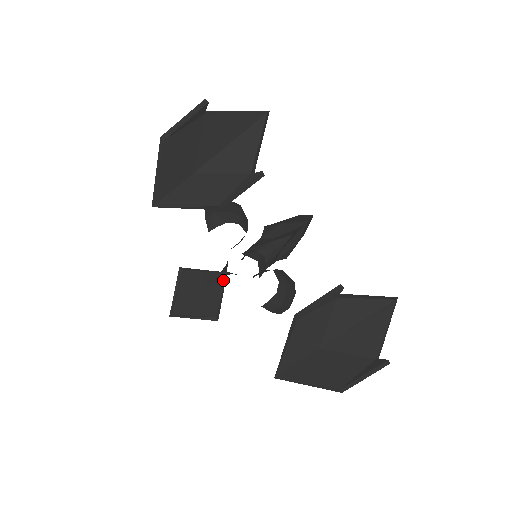
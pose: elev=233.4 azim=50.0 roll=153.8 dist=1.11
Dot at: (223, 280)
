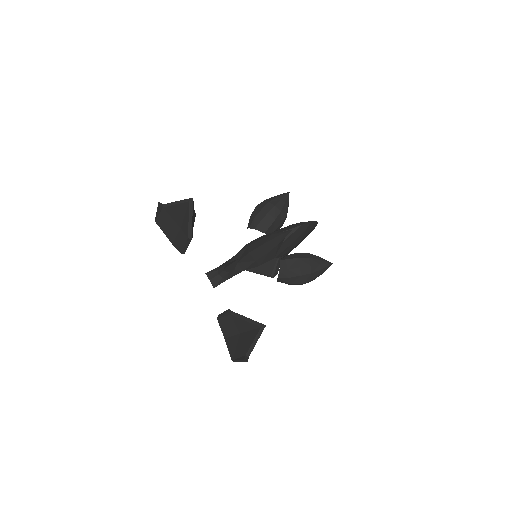
Dot at: occluded
